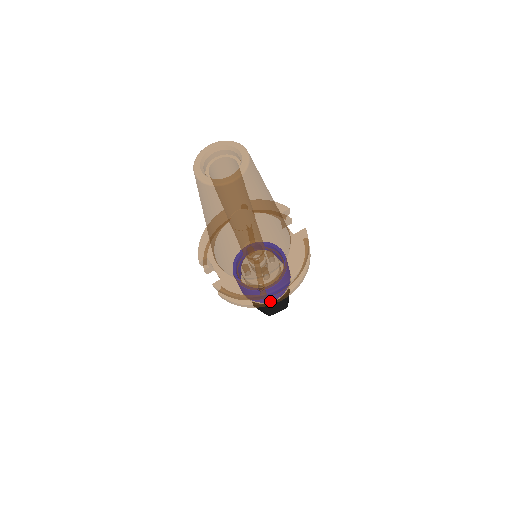
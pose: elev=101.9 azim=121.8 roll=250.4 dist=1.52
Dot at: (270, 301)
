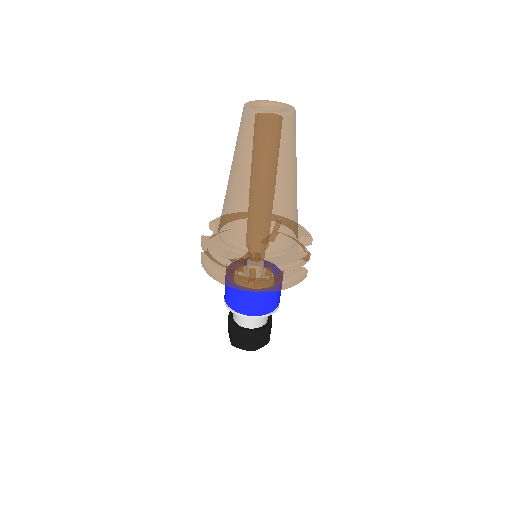
Dot at: (231, 280)
